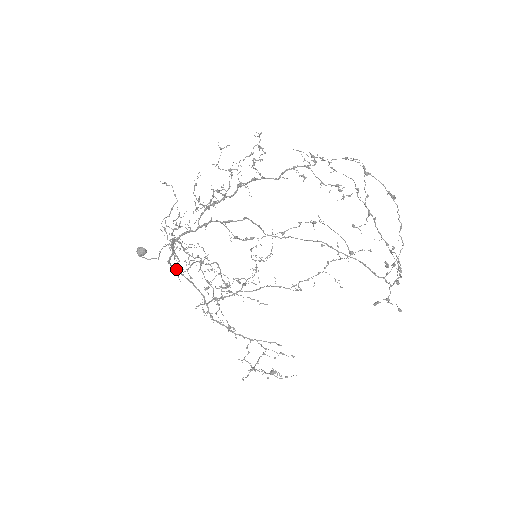
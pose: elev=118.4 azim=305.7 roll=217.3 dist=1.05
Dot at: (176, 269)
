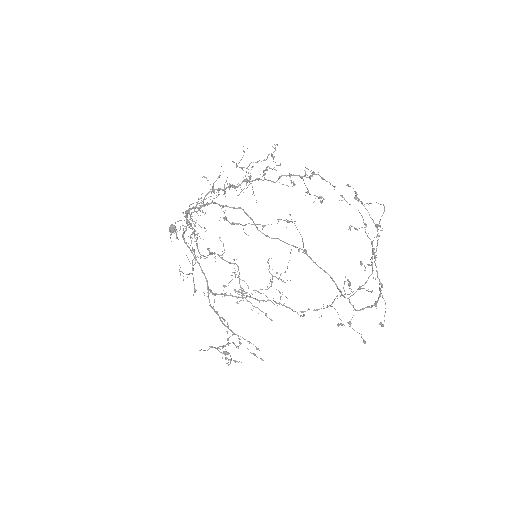
Dot at: occluded
